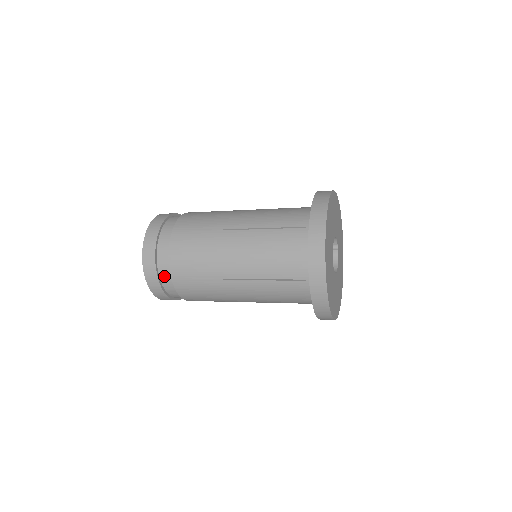
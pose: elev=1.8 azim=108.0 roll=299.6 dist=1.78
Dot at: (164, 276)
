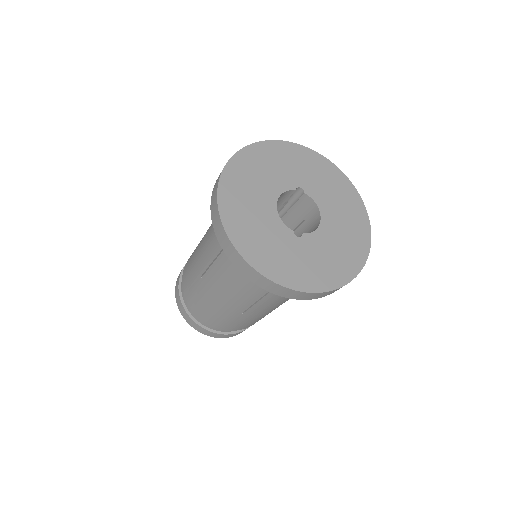
Dot at: (218, 329)
